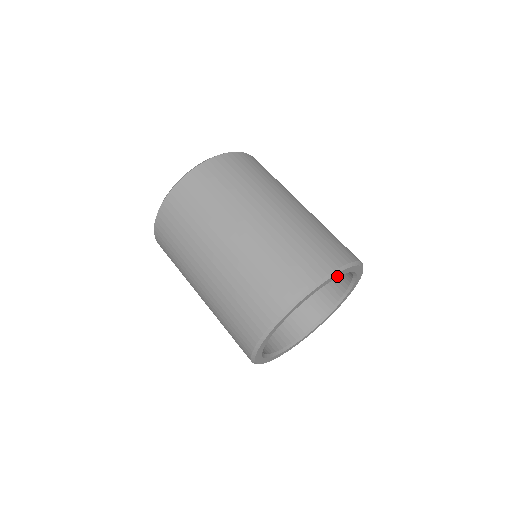
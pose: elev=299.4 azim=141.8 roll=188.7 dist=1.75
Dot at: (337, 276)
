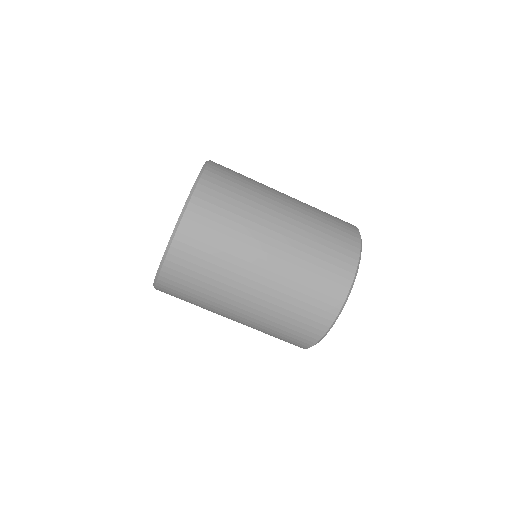
Dot at: occluded
